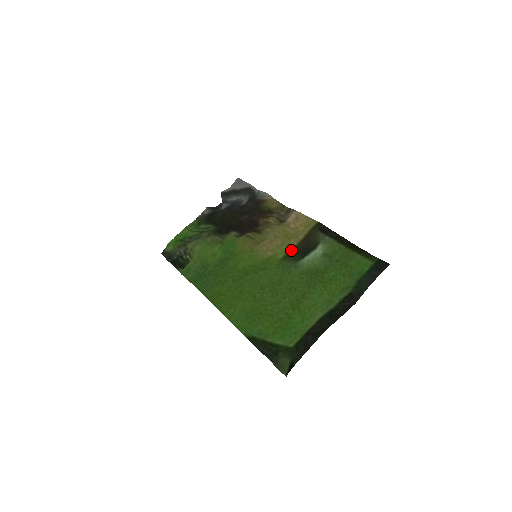
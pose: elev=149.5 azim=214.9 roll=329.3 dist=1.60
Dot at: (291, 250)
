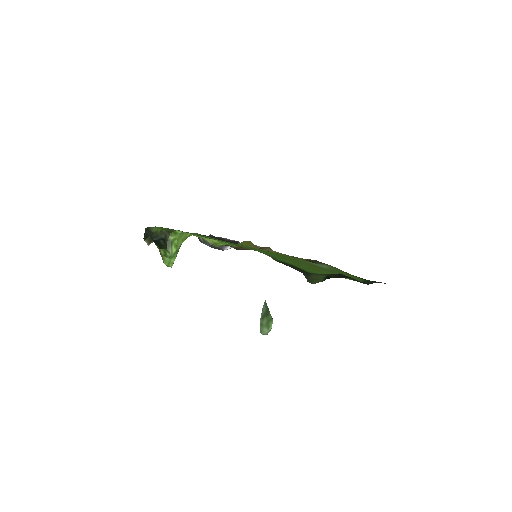
Dot at: occluded
